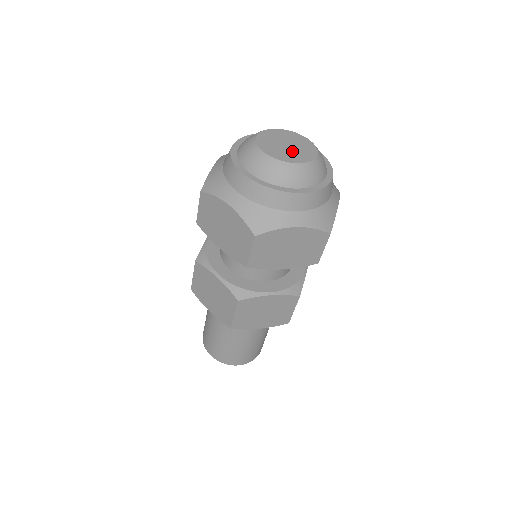
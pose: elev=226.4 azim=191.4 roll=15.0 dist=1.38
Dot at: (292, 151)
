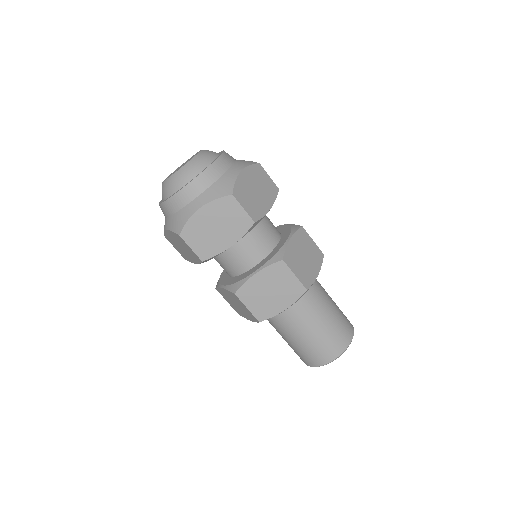
Dot at: (187, 161)
